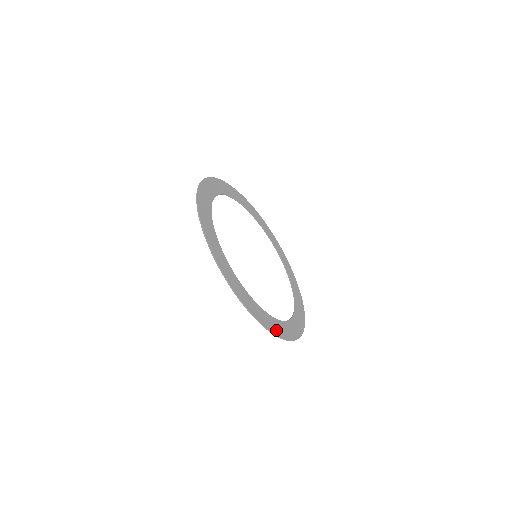
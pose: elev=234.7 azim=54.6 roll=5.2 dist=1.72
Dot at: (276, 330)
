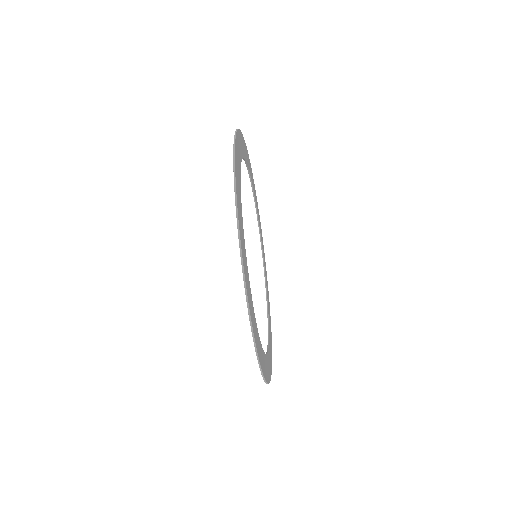
Dot at: (267, 374)
